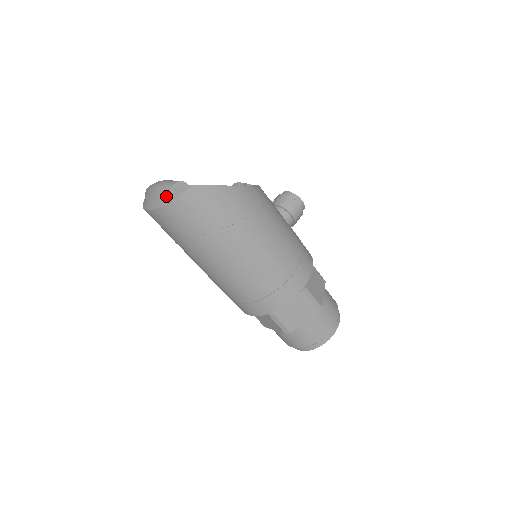
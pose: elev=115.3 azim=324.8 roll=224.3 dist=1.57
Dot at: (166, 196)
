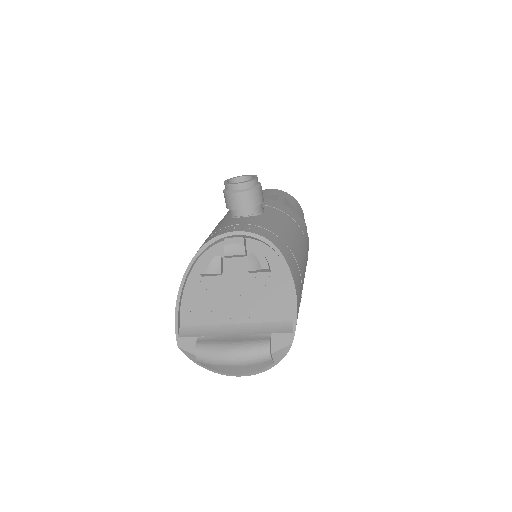
Dot at: (267, 365)
